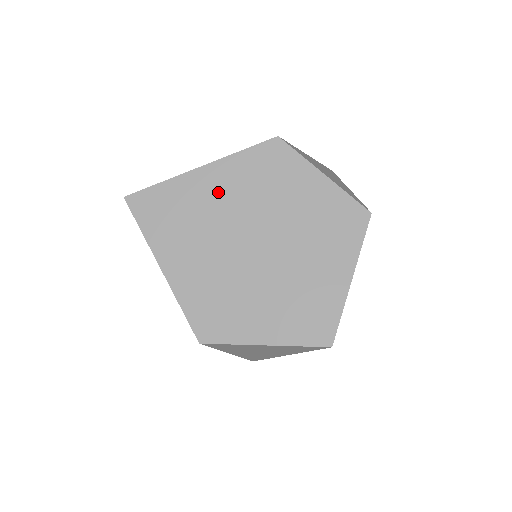
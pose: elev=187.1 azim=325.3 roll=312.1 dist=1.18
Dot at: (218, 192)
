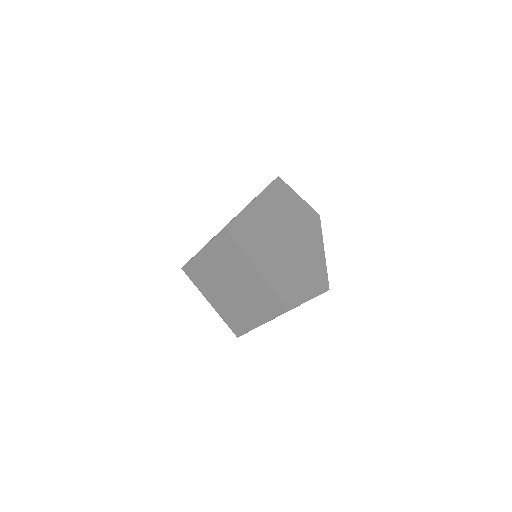
Dot at: (267, 214)
